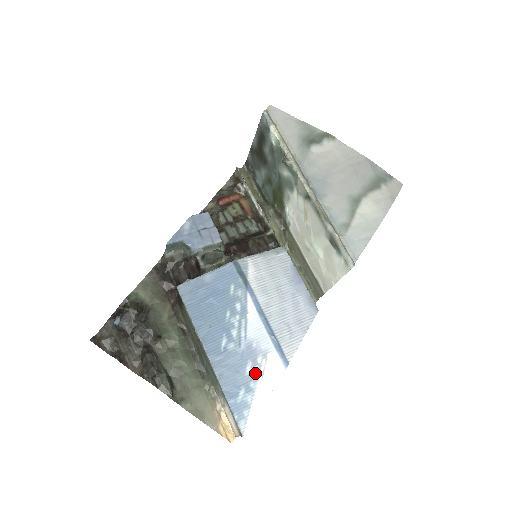
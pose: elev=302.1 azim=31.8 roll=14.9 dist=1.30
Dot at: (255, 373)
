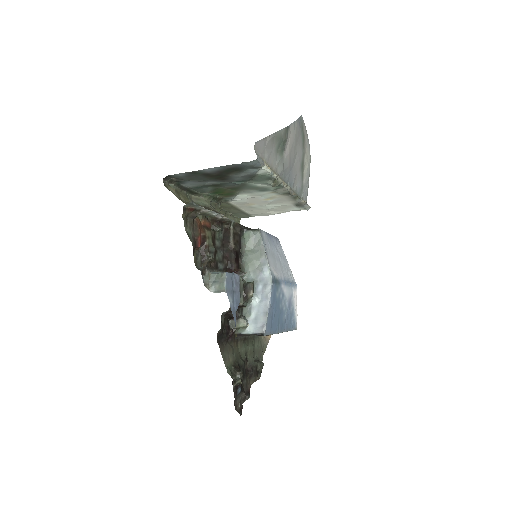
Dot at: (293, 307)
